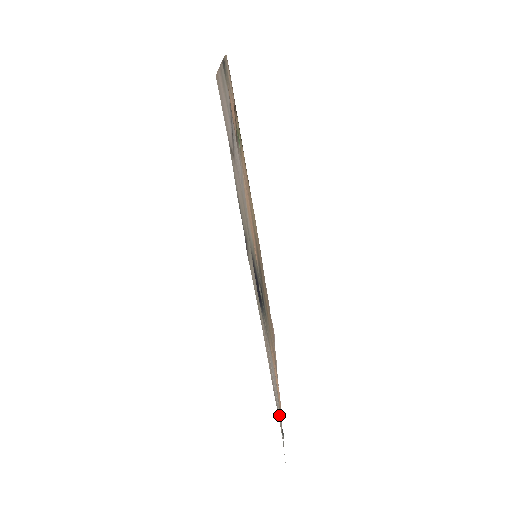
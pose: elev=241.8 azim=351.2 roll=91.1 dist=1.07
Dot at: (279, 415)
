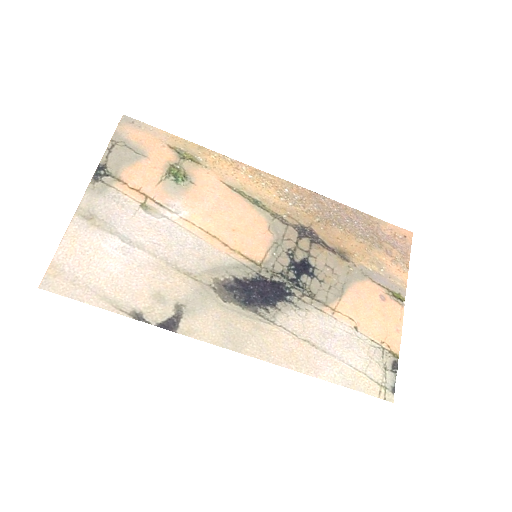
Dot at: (353, 374)
